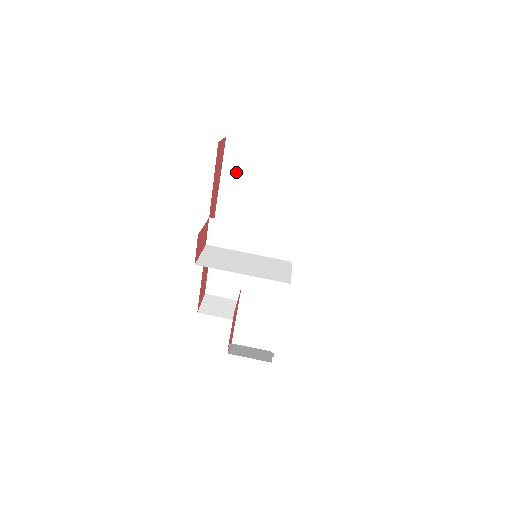
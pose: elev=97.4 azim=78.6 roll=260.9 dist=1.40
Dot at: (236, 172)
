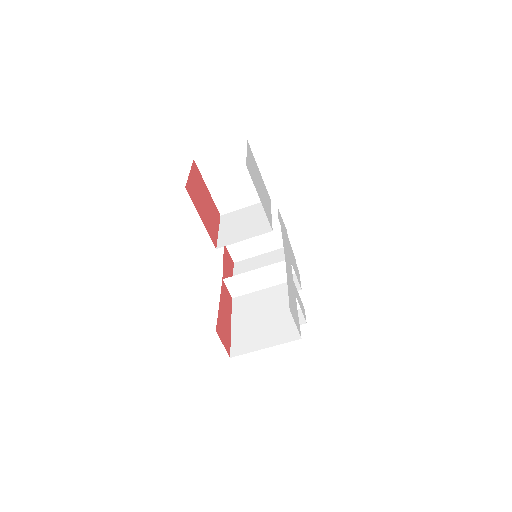
Dot at: occluded
